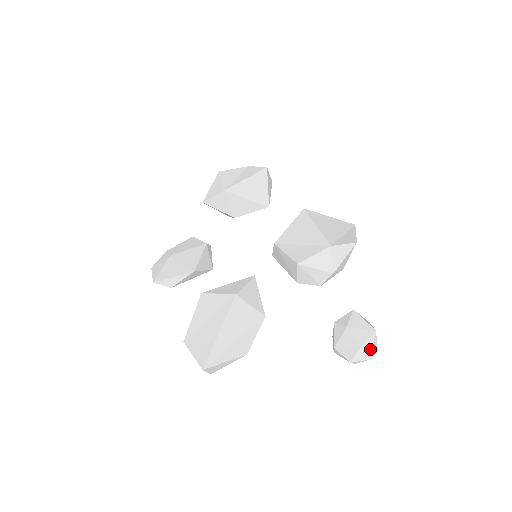
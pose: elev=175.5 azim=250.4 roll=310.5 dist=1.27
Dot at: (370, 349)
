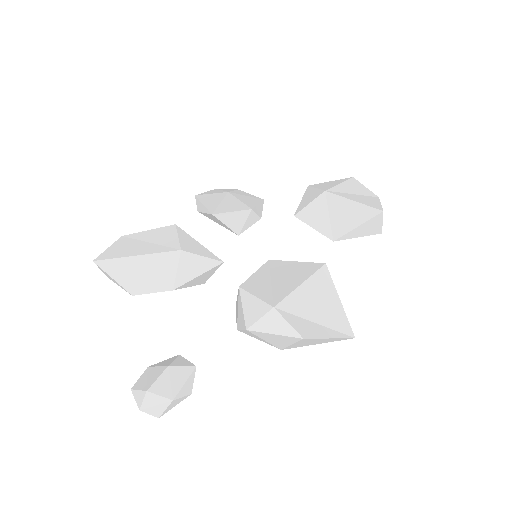
Dot at: (150, 403)
